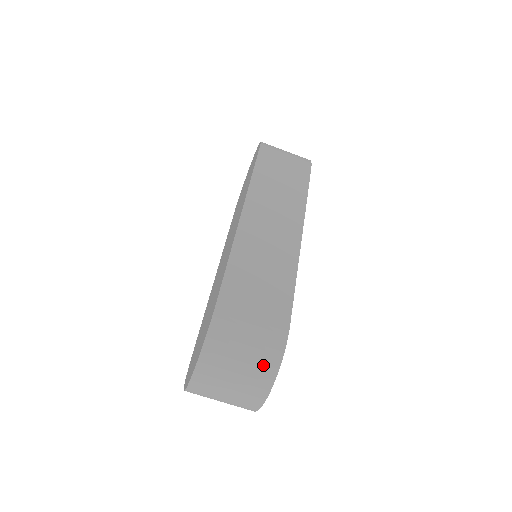
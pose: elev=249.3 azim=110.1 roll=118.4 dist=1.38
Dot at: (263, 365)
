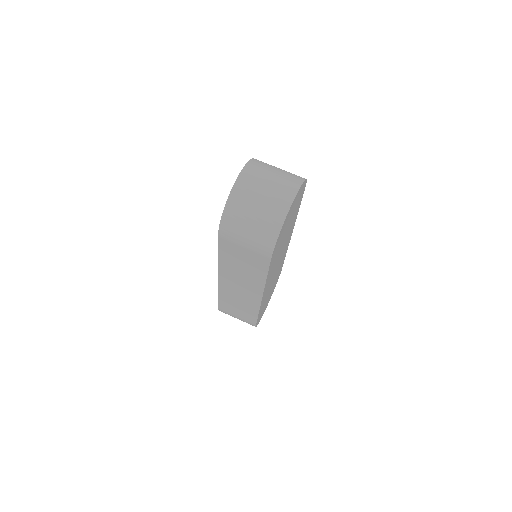
Dot at: (295, 175)
